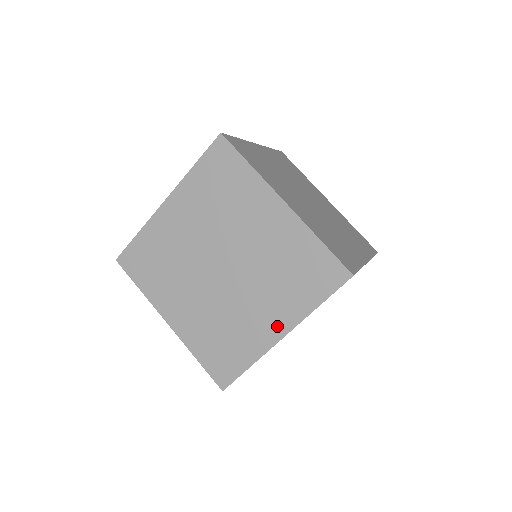
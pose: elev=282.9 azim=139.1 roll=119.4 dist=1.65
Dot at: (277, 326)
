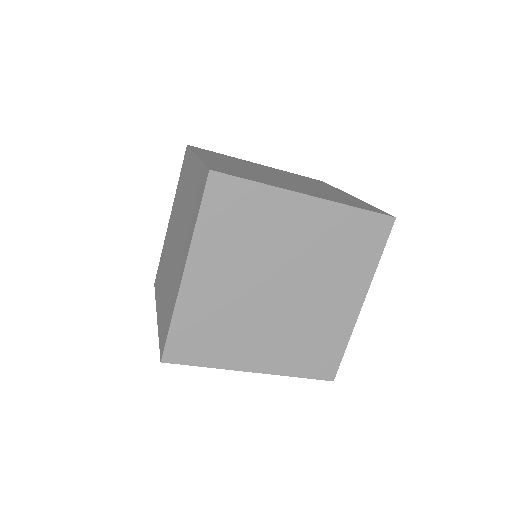
Dot at: (159, 308)
